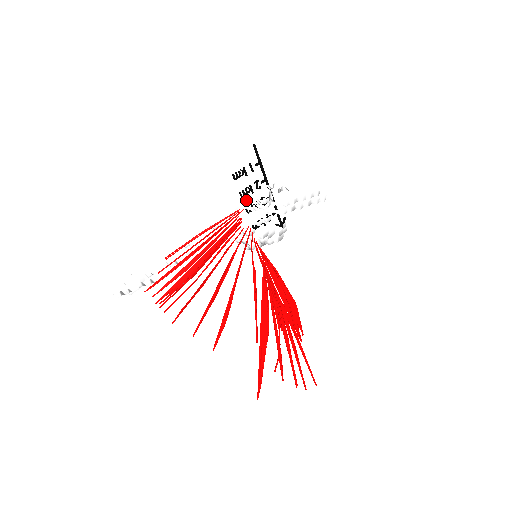
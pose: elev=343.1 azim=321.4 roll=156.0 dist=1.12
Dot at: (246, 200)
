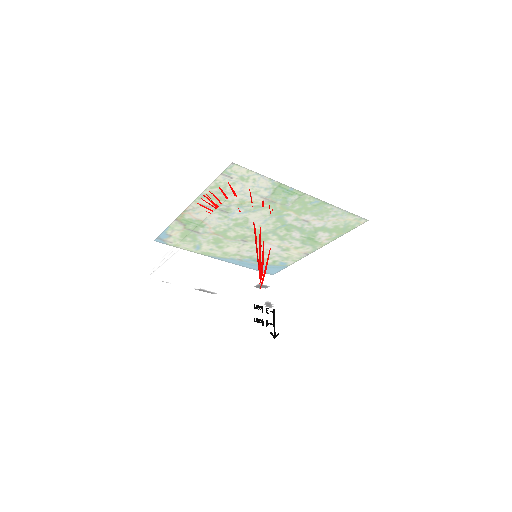
Dot at: occluded
